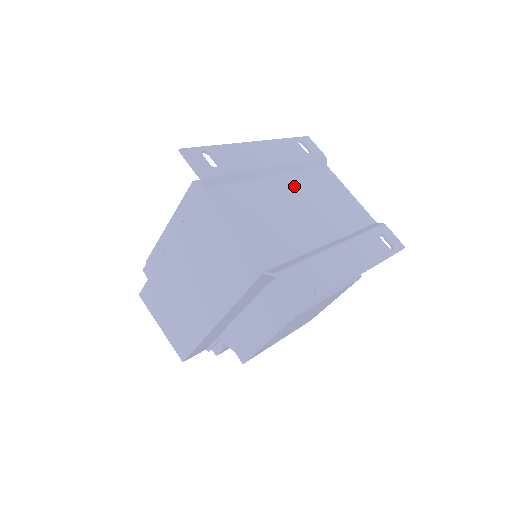
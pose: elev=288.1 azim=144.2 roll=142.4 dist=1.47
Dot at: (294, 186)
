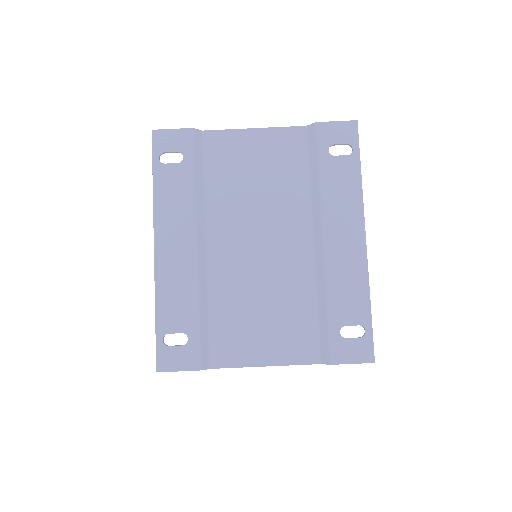
Dot at: (226, 227)
